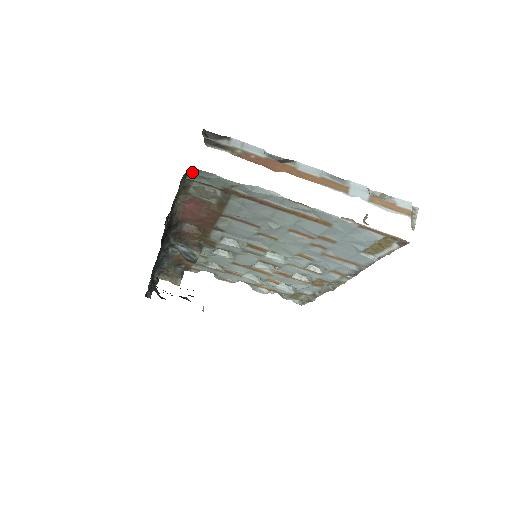
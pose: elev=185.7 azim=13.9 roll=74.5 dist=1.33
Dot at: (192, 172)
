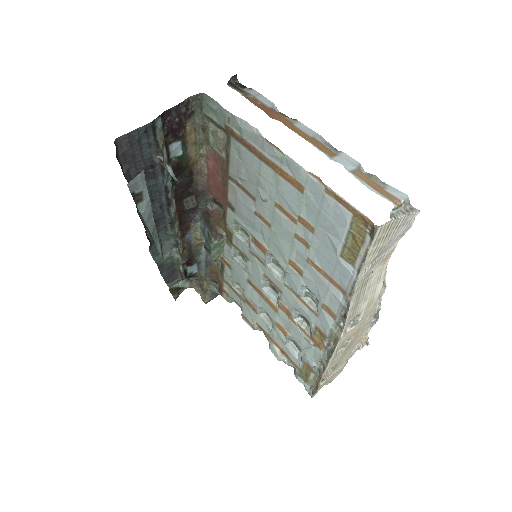
Dot at: (205, 101)
